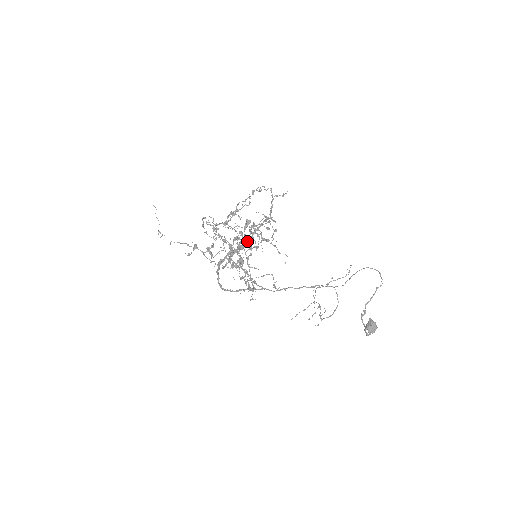
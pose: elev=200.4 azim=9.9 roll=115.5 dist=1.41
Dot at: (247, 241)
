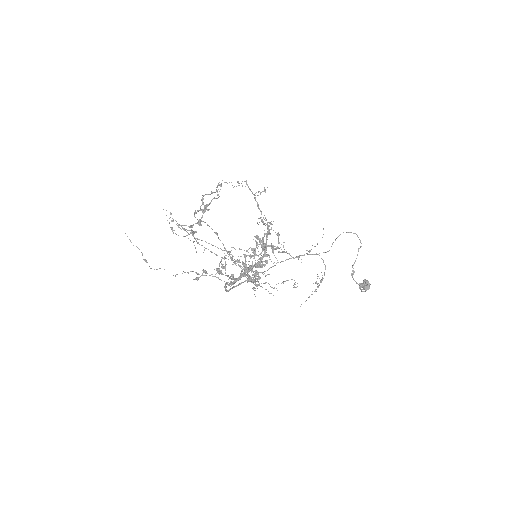
Dot at: (262, 257)
